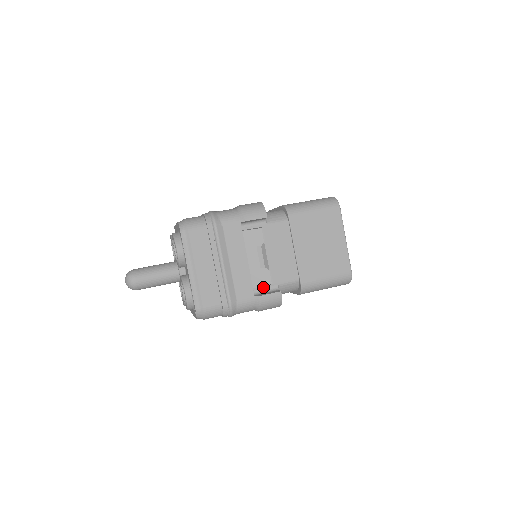
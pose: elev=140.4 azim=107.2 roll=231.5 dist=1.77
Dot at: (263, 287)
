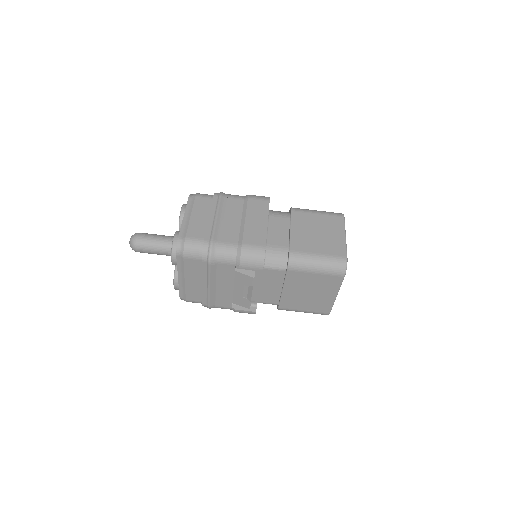
Dot at: occluded
